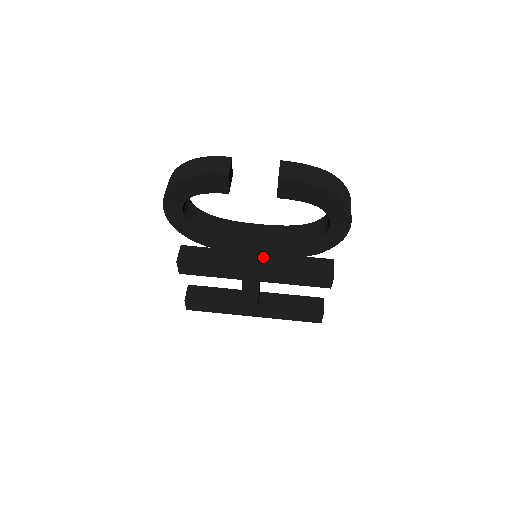
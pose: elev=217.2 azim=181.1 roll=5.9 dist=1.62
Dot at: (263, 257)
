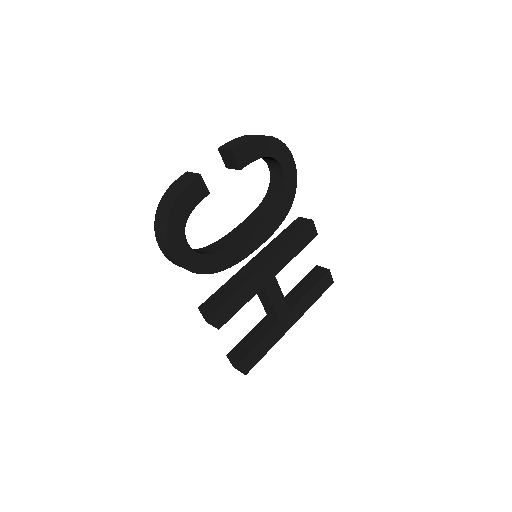
Dot at: (260, 256)
